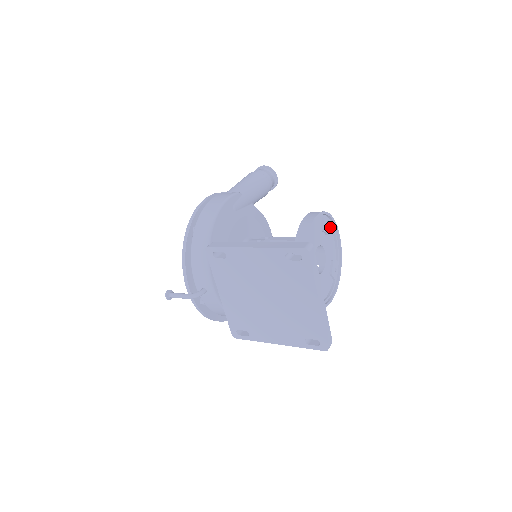
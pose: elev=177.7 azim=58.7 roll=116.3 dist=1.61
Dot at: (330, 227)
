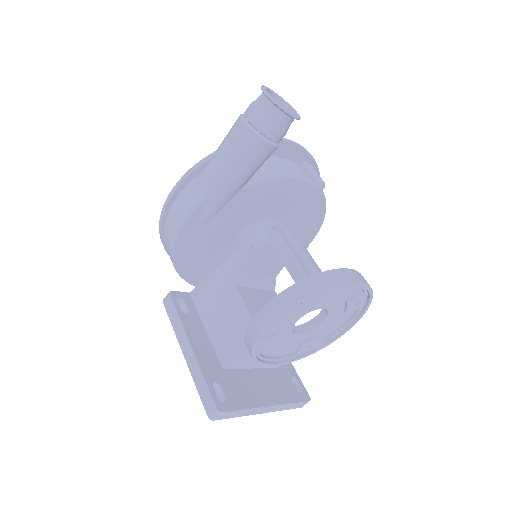
Dot at: (327, 291)
